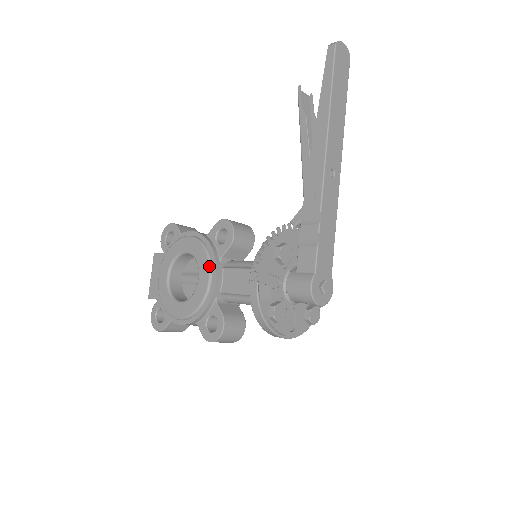
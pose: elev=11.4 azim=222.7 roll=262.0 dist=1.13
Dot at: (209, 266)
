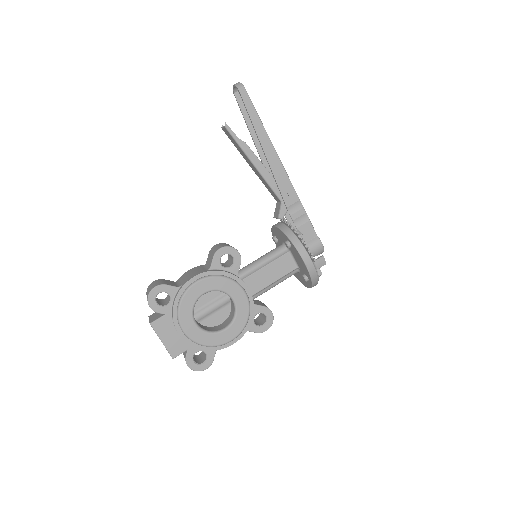
Dot at: (239, 285)
